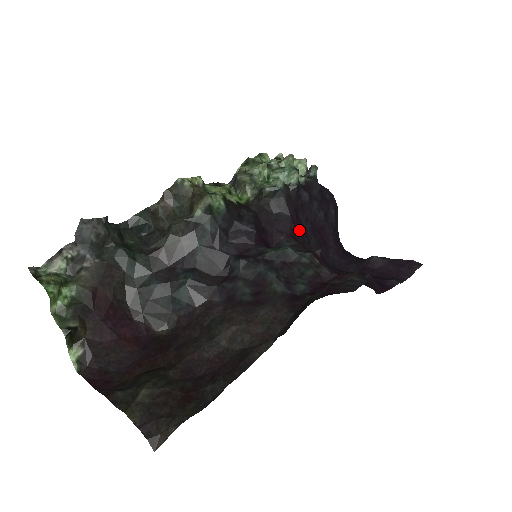
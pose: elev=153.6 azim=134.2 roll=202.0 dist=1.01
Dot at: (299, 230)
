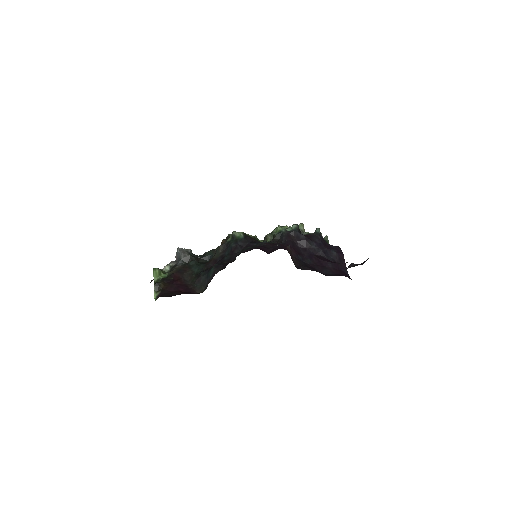
Dot at: (293, 251)
